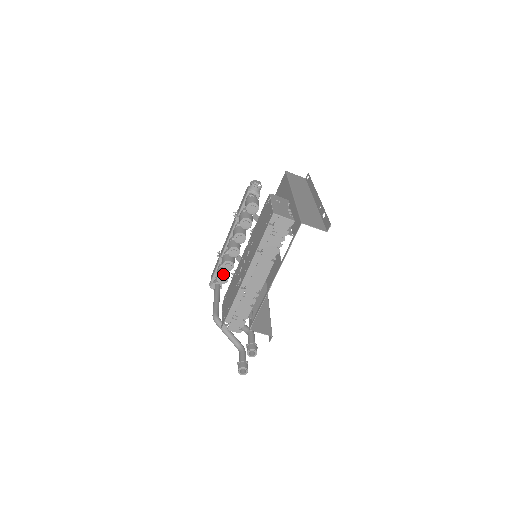
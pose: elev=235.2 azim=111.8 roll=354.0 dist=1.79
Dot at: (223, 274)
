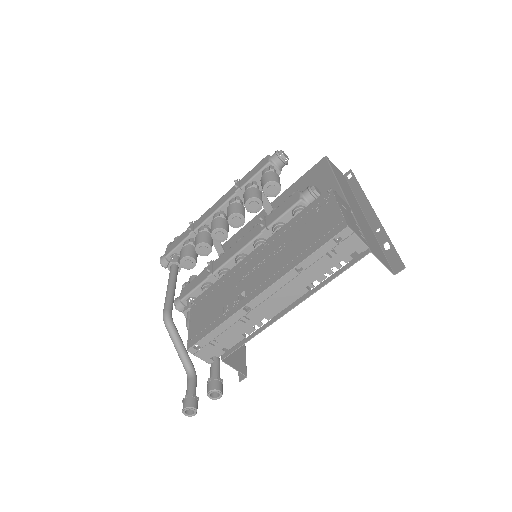
Dot at: (192, 257)
